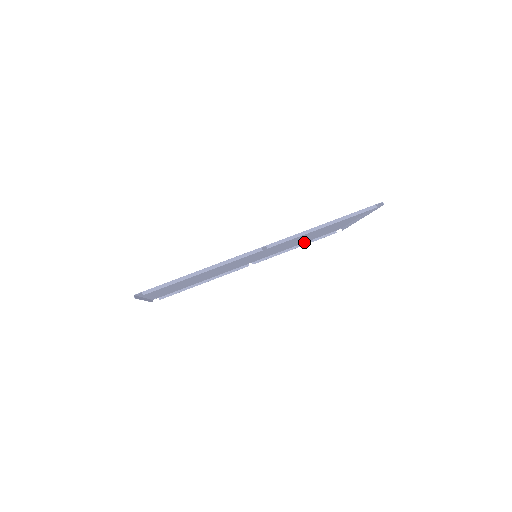
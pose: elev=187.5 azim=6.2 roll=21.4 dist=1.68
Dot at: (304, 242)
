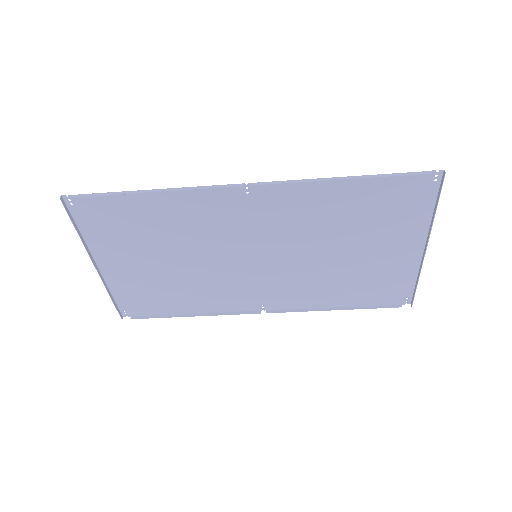
Dot at: (348, 305)
